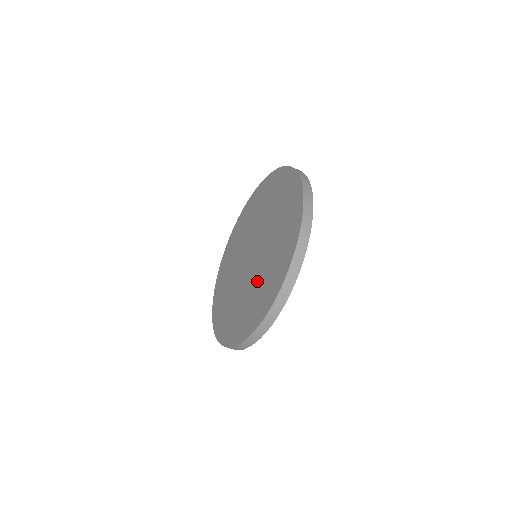
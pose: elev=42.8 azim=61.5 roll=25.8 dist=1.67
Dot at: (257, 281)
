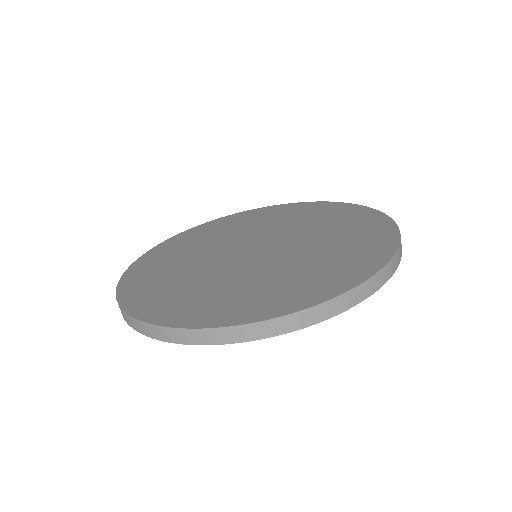
Dot at: (302, 260)
